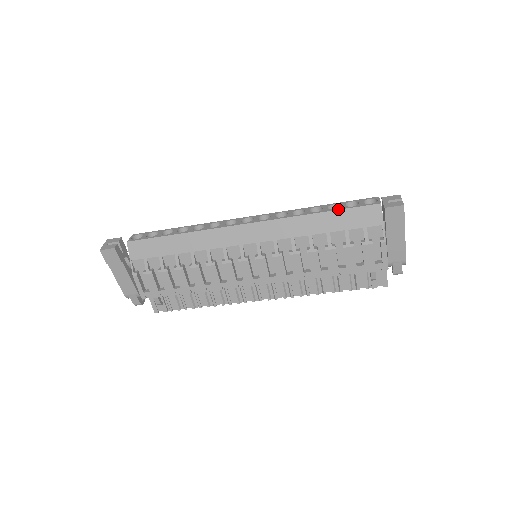
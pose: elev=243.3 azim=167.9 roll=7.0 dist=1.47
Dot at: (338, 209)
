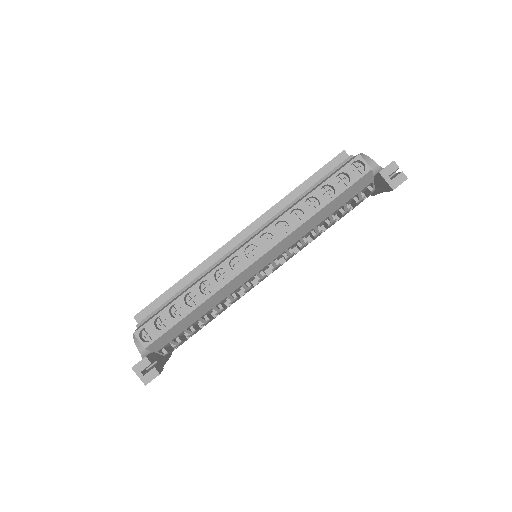
Dot at: (337, 196)
